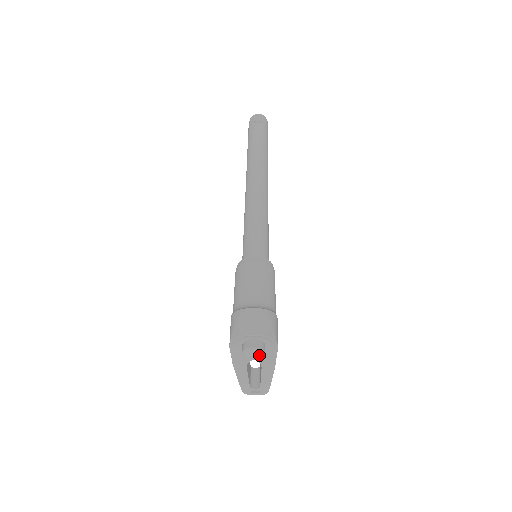
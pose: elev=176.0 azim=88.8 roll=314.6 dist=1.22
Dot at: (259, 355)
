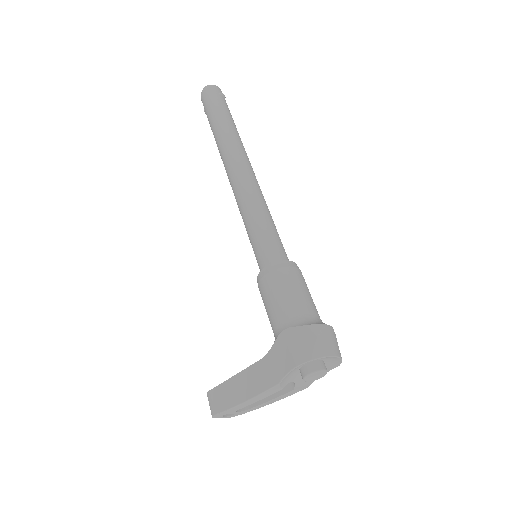
Dot at: (317, 378)
